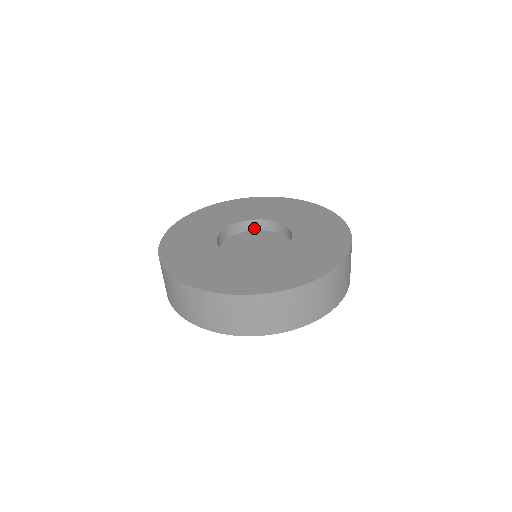
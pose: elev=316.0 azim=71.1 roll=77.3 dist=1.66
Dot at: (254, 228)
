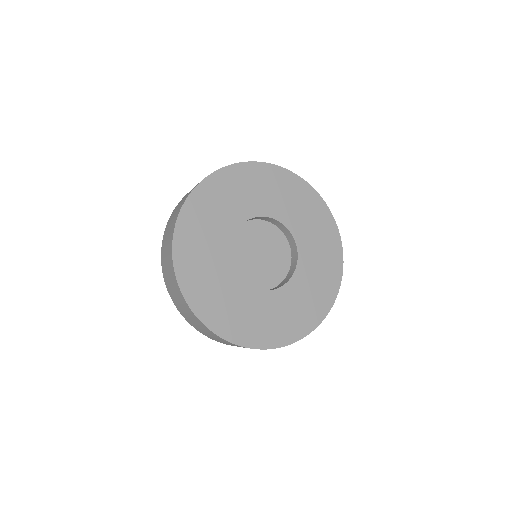
Dot at: (254, 219)
